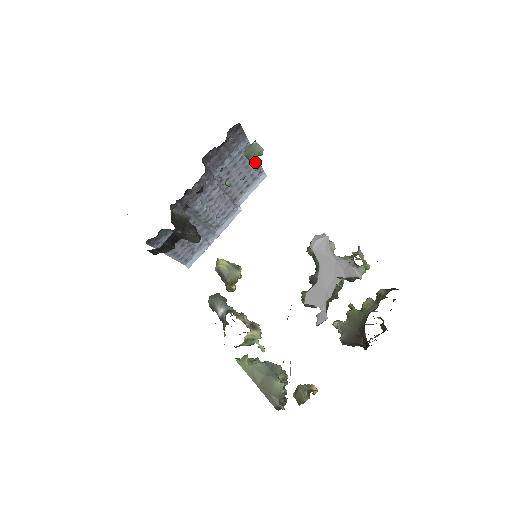
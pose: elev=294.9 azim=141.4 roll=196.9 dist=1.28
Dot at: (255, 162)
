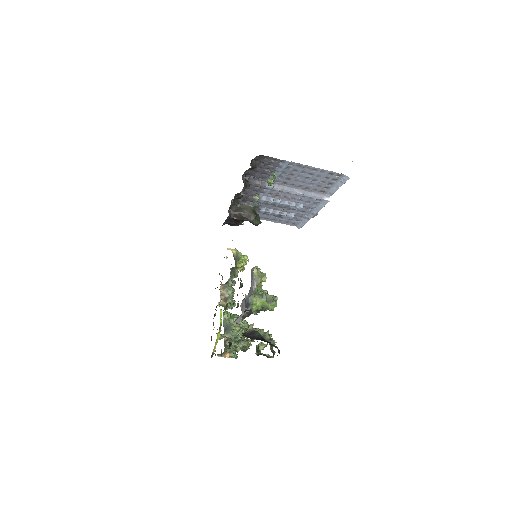
Dot at: (320, 170)
